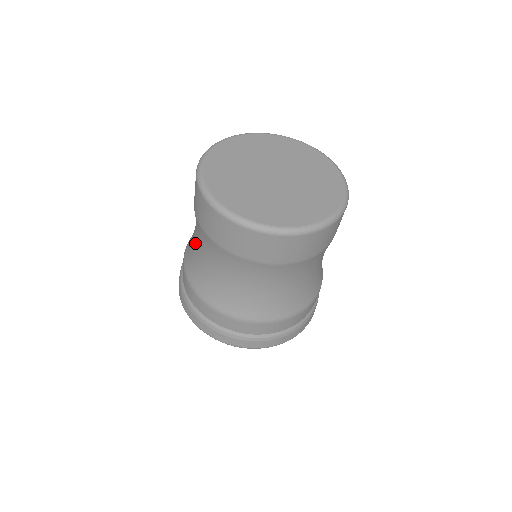
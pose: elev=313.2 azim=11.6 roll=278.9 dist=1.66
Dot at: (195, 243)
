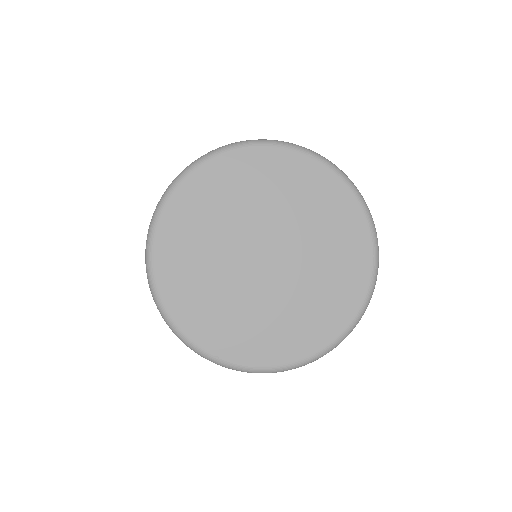
Dot at: occluded
